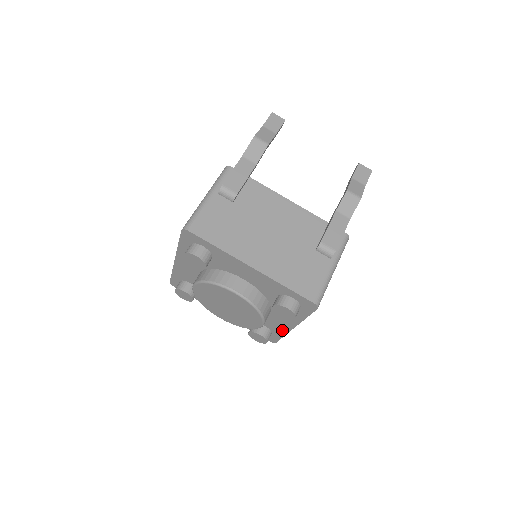
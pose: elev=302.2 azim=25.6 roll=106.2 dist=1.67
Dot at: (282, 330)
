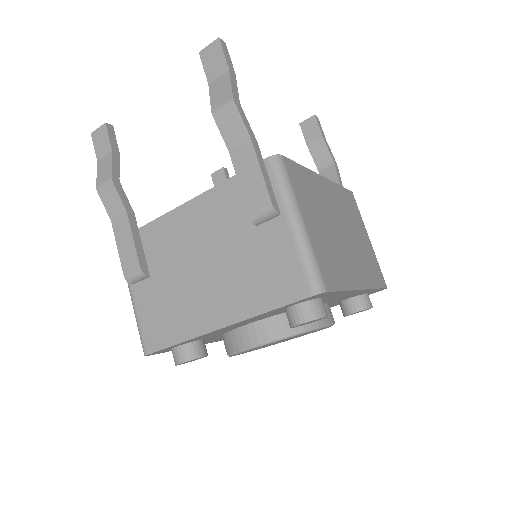
Dot at: (363, 292)
